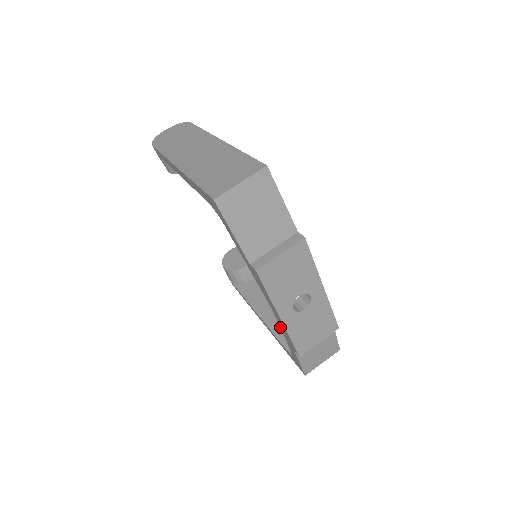
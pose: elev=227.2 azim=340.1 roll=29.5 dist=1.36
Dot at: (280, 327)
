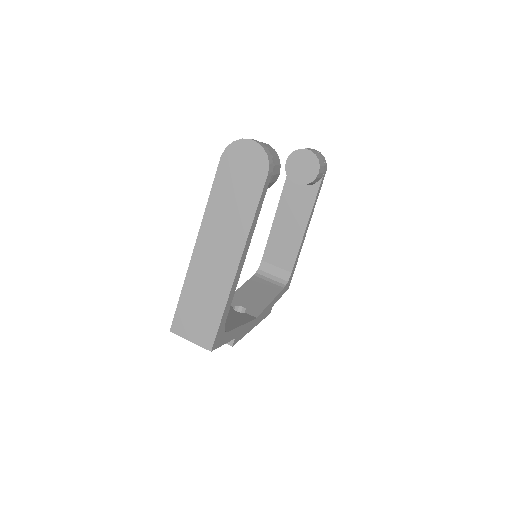
Dot at: occluded
